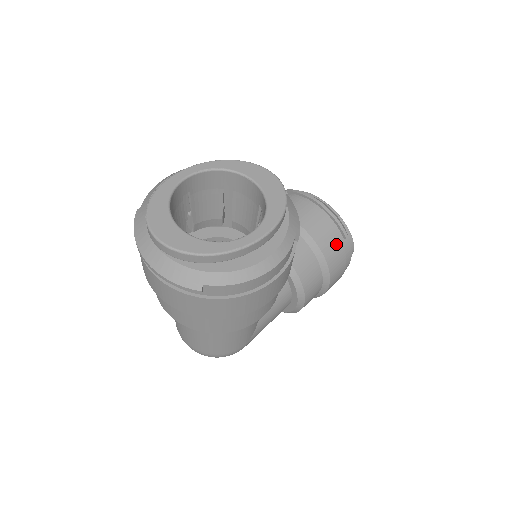
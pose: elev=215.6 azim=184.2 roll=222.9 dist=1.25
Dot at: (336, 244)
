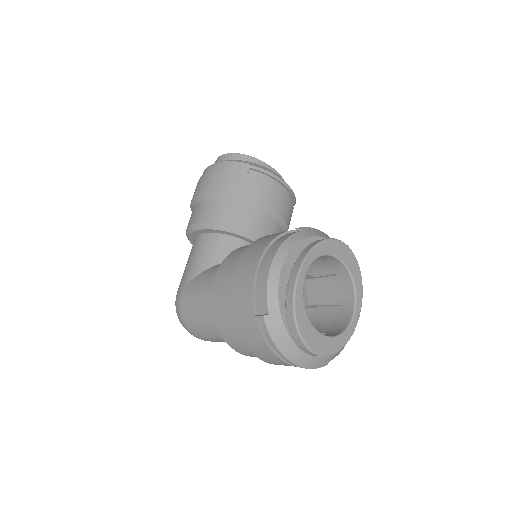
Dot at: occluded
